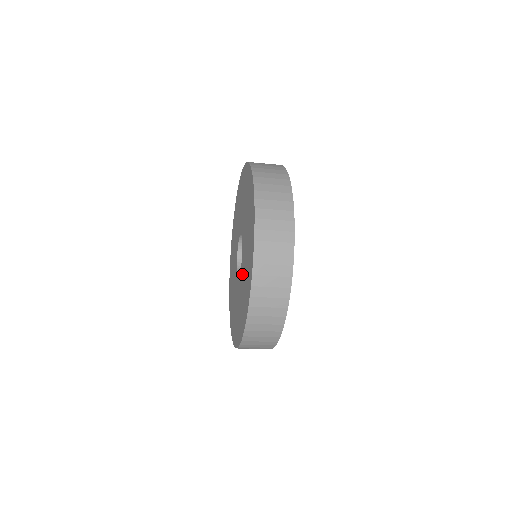
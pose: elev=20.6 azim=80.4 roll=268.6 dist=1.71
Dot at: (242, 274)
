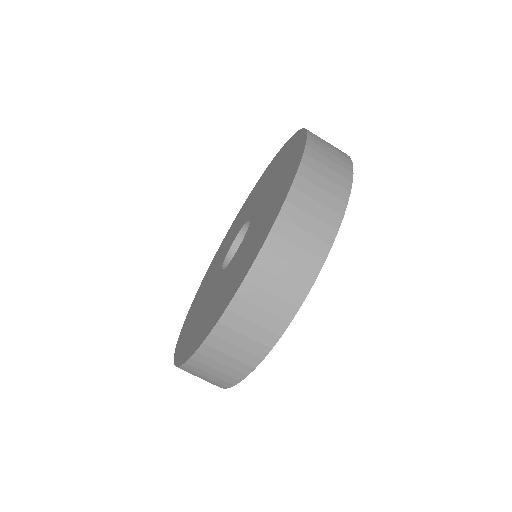
Dot at: (228, 271)
